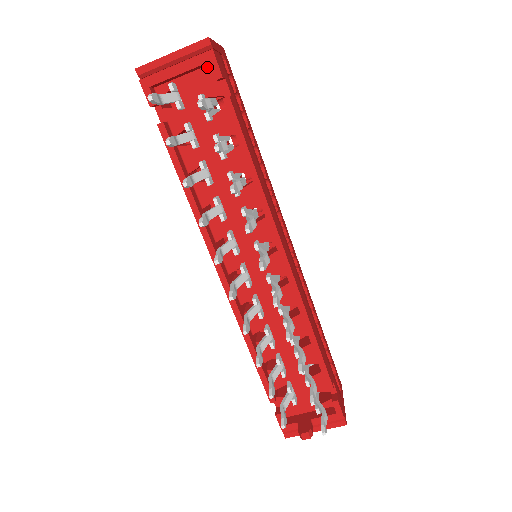
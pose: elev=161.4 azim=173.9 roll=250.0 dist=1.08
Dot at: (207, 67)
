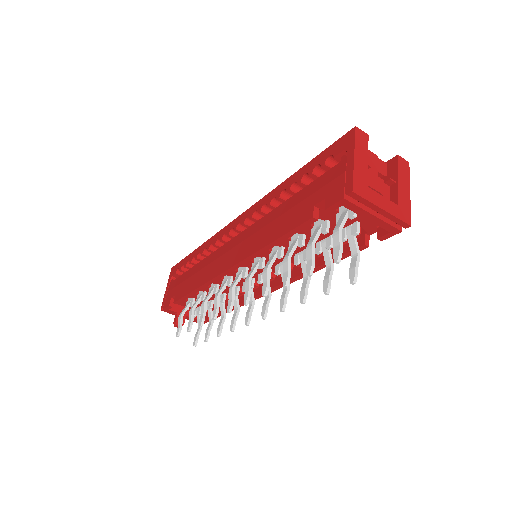
Dot at: occluded
